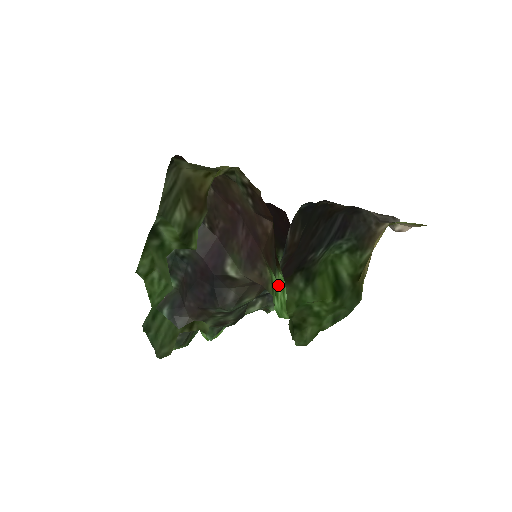
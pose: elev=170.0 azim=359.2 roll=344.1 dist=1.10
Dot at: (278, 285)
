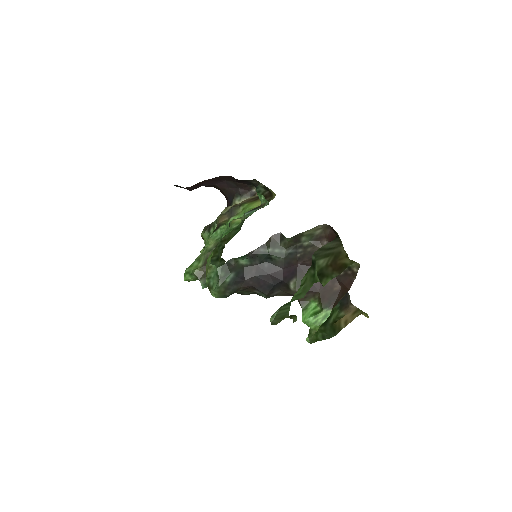
Dot at: (322, 314)
